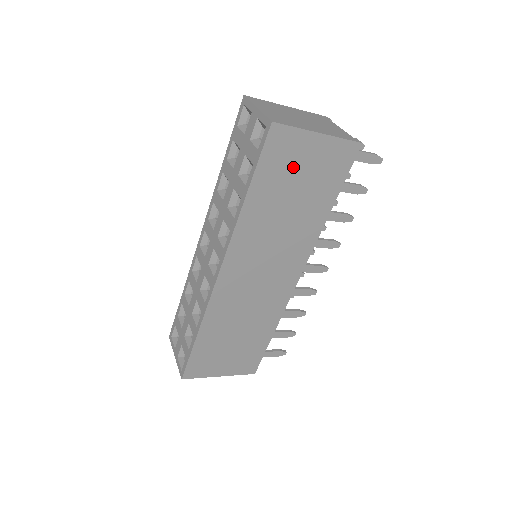
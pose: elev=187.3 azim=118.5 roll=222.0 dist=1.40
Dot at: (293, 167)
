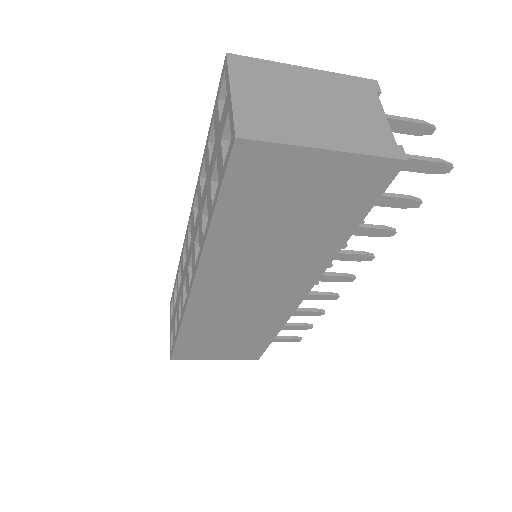
Dot at: (282, 191)
